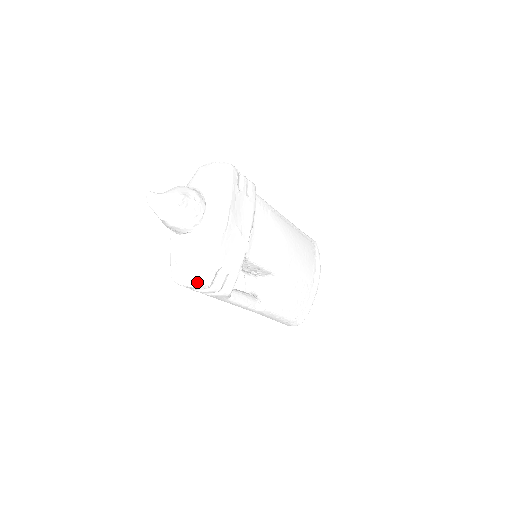
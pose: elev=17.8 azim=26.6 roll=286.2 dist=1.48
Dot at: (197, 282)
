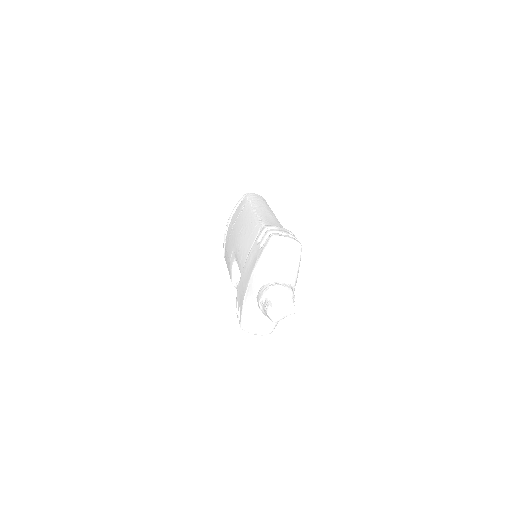
Dot at: (267, 334)
